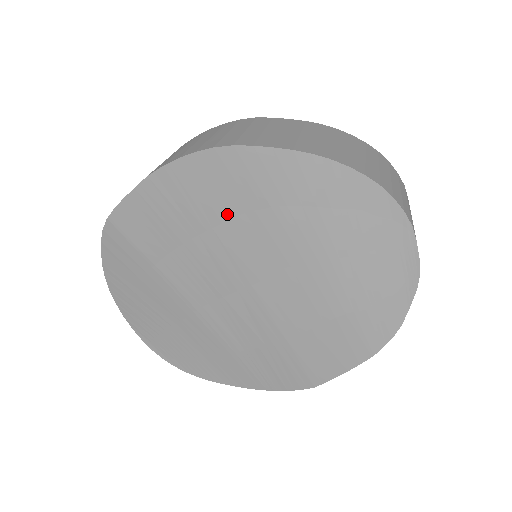
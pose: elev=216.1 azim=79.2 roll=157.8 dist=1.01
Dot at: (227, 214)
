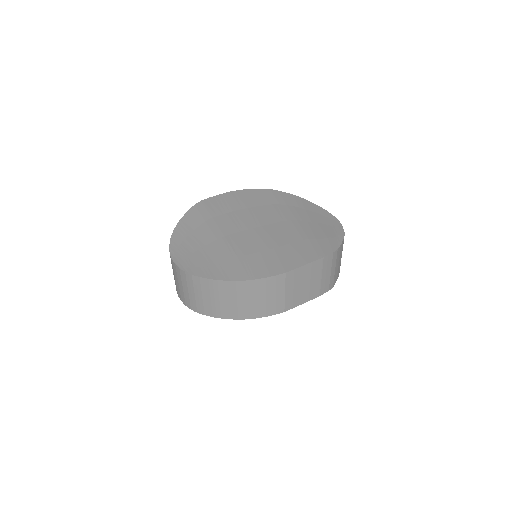
Dot at: (259, 204)
